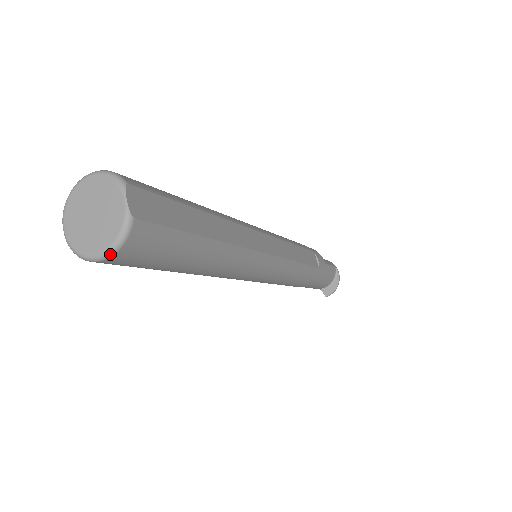
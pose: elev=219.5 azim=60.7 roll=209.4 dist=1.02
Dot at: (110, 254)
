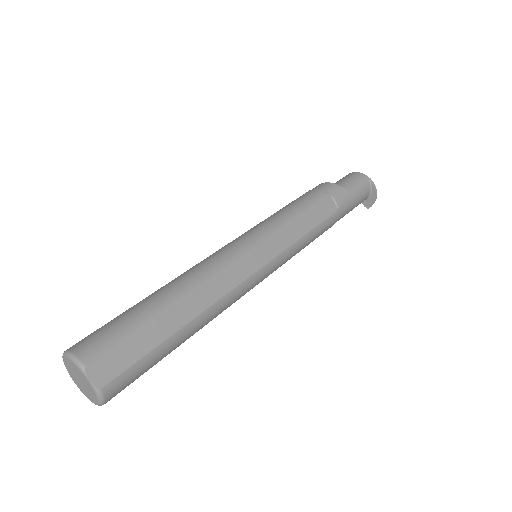
Dot at: occluded
